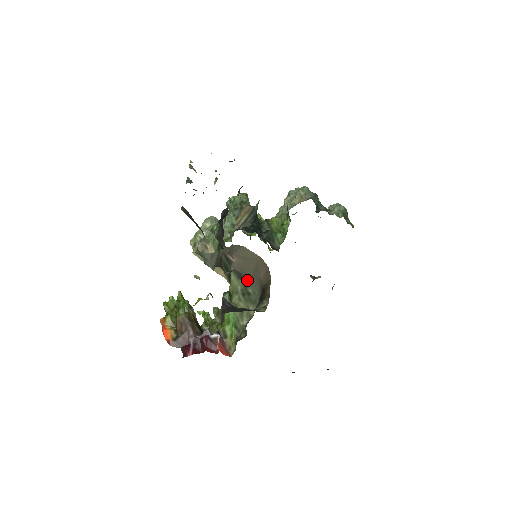
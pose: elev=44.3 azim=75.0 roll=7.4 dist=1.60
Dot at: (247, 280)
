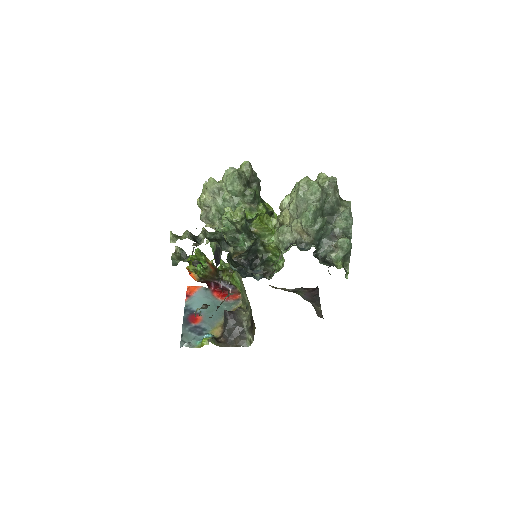
Dot at: occluded
